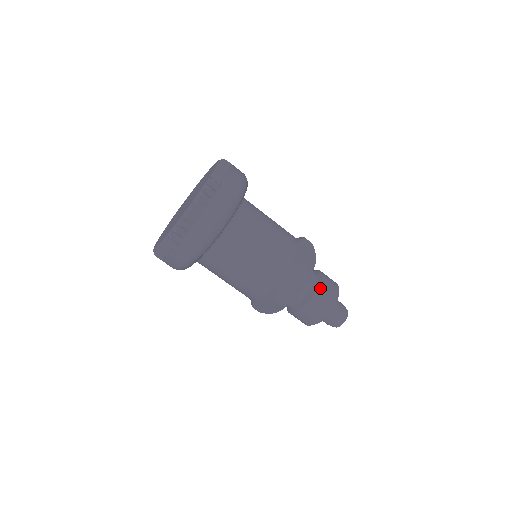
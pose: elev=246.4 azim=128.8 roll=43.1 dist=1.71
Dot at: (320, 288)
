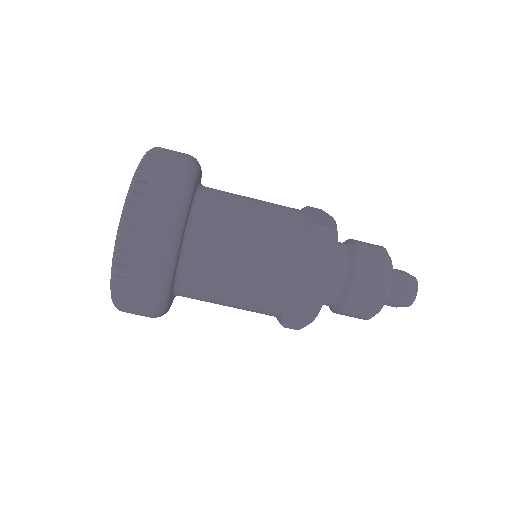
Dot at: (360, 255)
